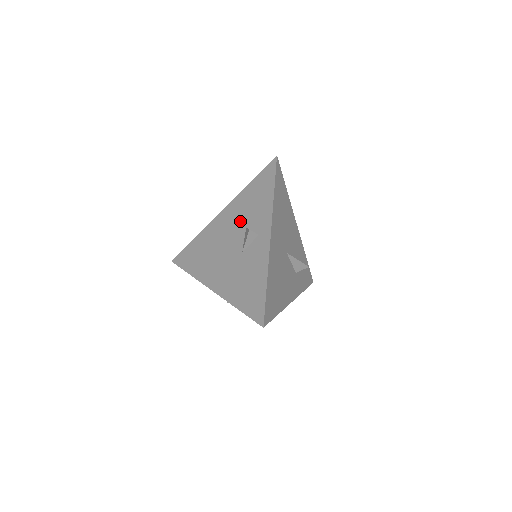
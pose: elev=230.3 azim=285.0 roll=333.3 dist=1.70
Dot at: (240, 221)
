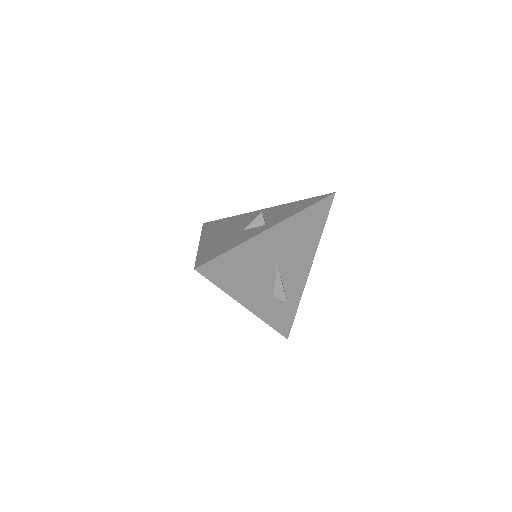
Dot at: (267, 215)
